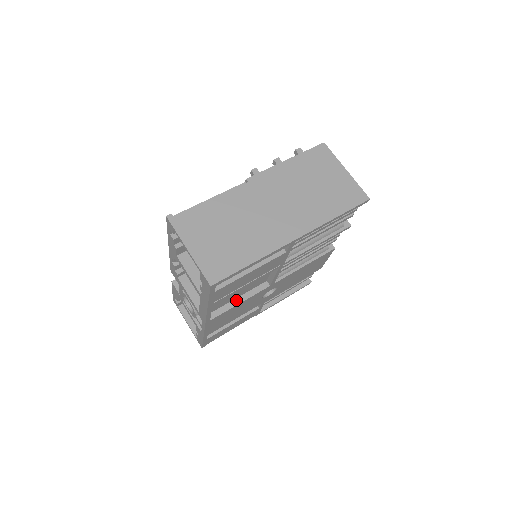
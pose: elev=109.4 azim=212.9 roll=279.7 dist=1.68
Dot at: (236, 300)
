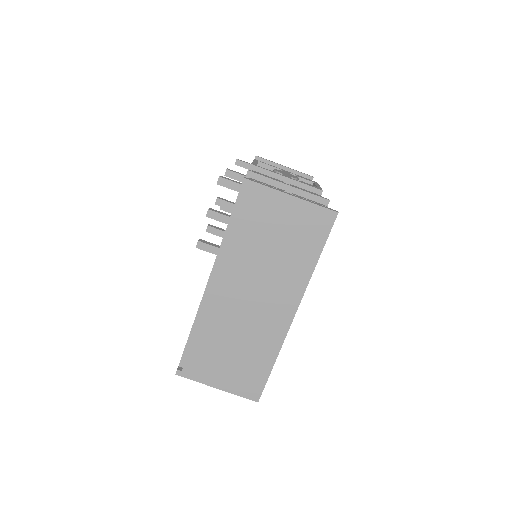
Dot at: occluded
